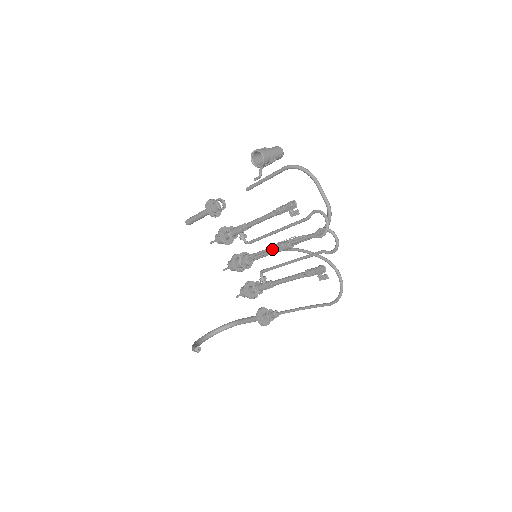
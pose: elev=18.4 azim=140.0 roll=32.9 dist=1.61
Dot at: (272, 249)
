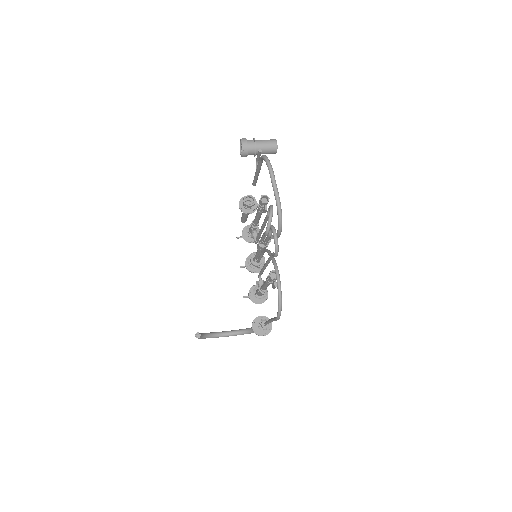
Dot at: occluded
